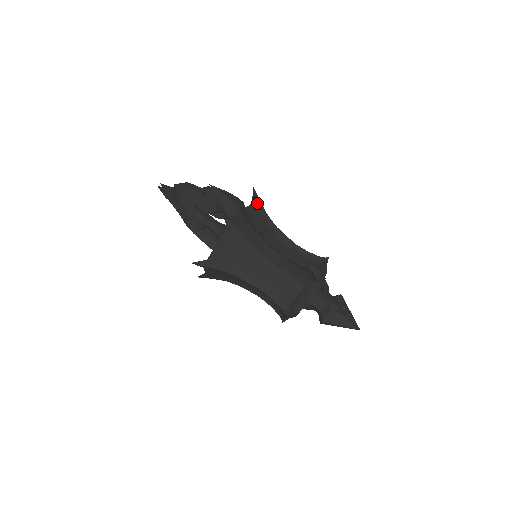
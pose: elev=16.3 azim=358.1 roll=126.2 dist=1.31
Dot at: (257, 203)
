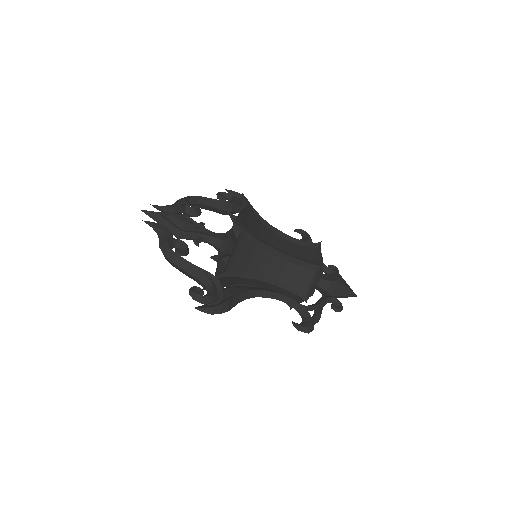
Dot at: (244, 236)
